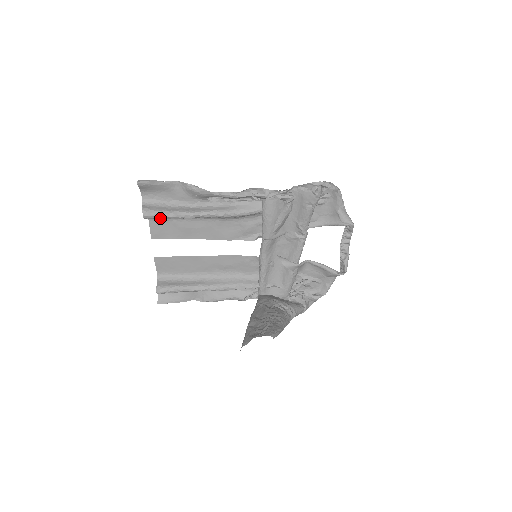
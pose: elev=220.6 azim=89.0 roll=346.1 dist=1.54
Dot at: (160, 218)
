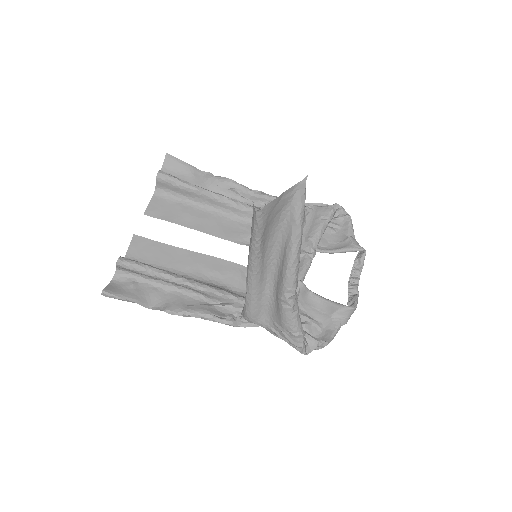
Dot at: (172, 183)
